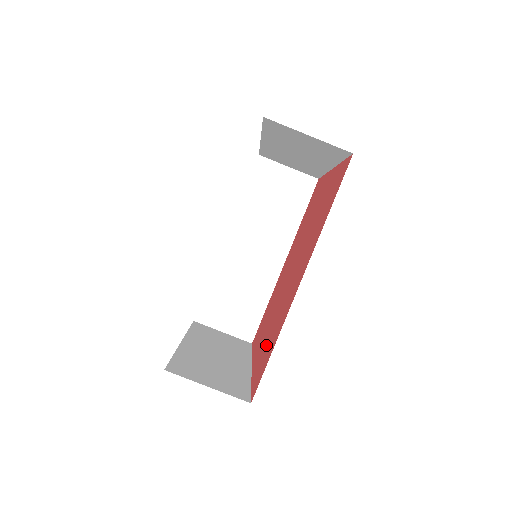
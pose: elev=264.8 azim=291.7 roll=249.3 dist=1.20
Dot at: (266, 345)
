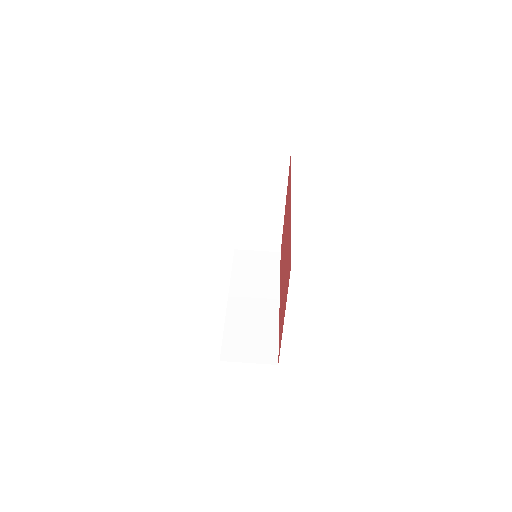
Dot at: occluded
